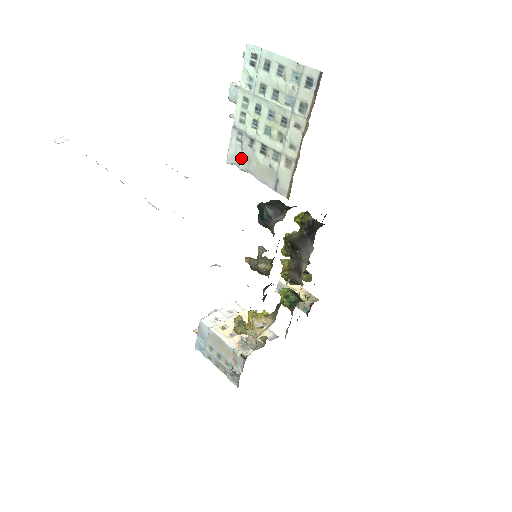
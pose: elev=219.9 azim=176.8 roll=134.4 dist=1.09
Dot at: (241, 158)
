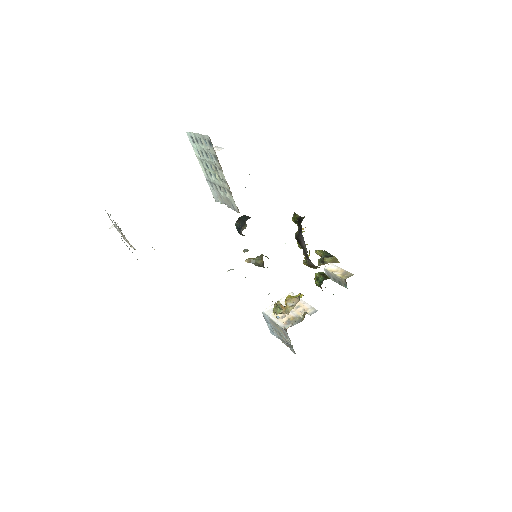
Dot at: (217, 197)
